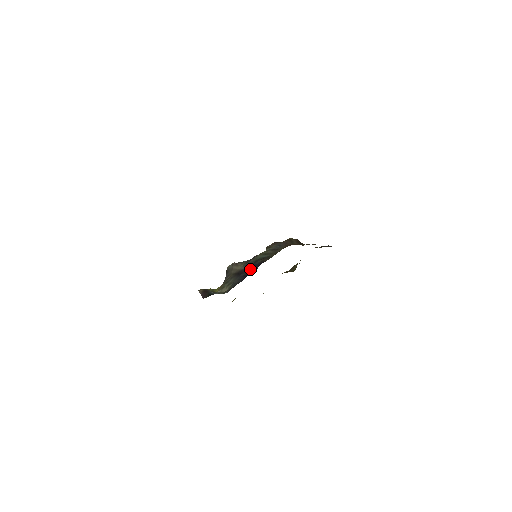
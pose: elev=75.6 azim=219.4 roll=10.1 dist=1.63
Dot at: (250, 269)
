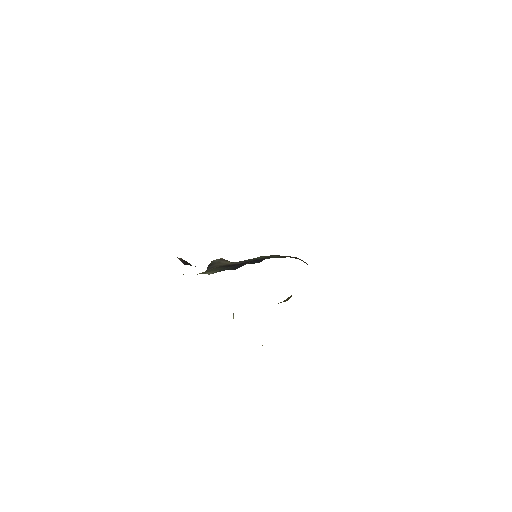
Dot at: (249, 262)
